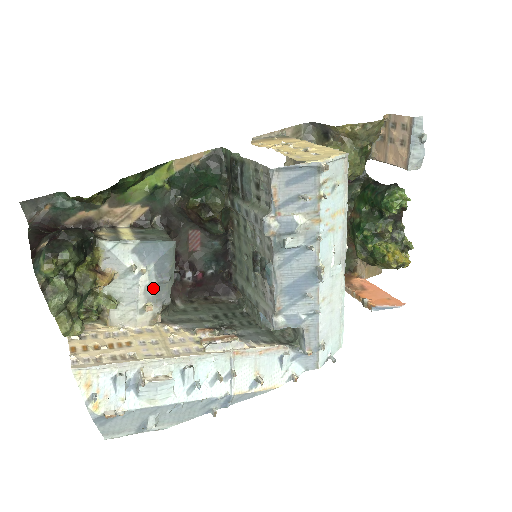
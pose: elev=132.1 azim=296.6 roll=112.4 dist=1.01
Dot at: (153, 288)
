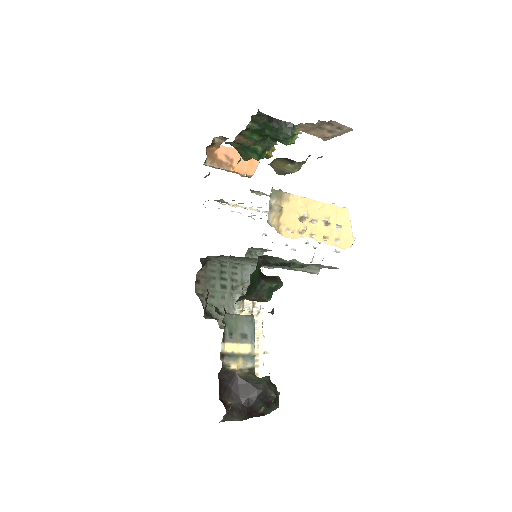
Dot at: occluded
